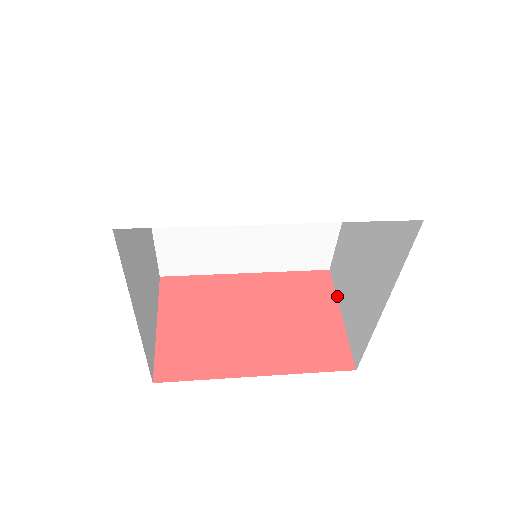
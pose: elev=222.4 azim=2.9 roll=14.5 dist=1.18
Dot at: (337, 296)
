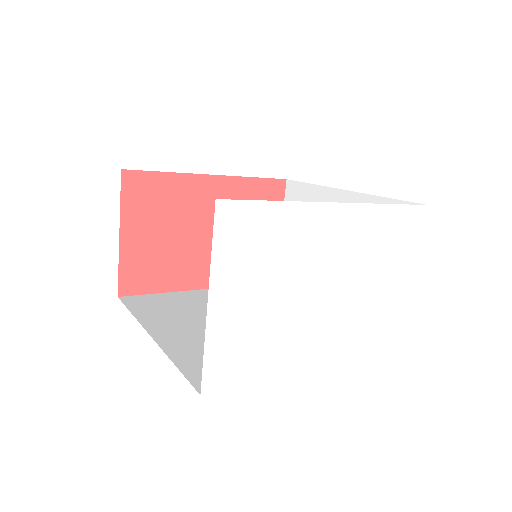
Dot at: occluded
